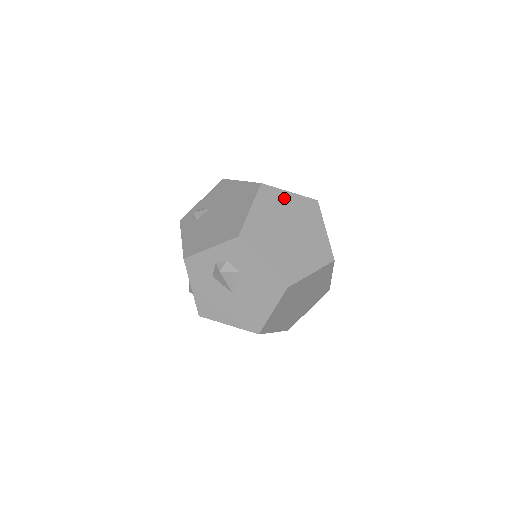
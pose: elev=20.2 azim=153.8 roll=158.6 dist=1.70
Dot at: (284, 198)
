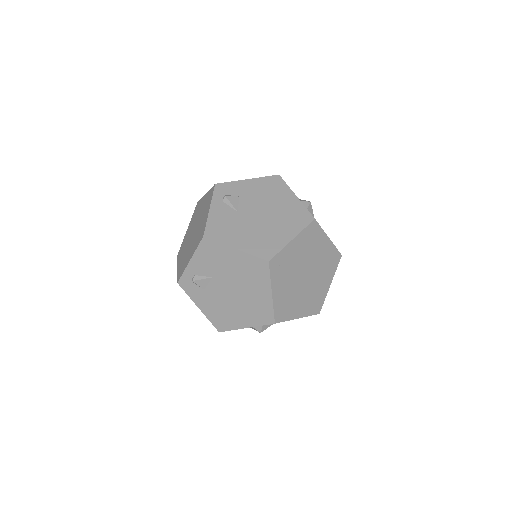
Dot at: (290, 252)
